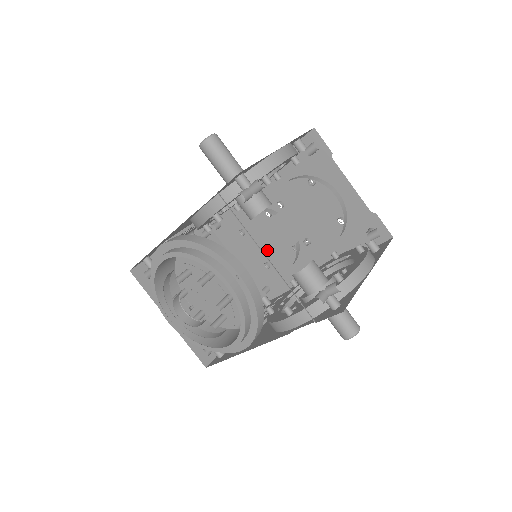
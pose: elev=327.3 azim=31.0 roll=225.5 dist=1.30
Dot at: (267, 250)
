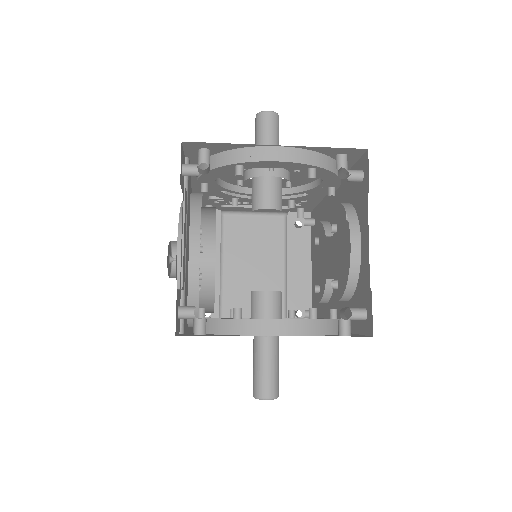
Dot at: (322, 272)
